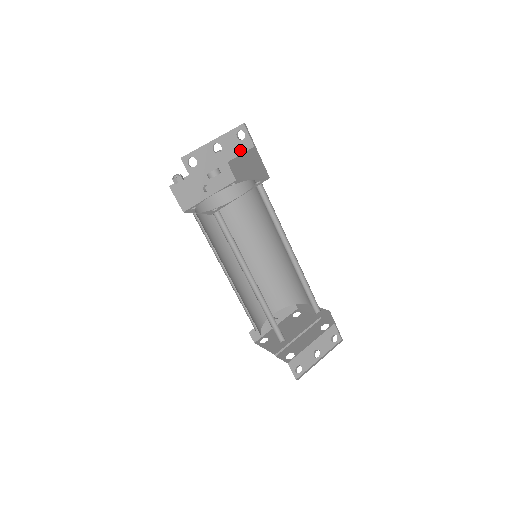
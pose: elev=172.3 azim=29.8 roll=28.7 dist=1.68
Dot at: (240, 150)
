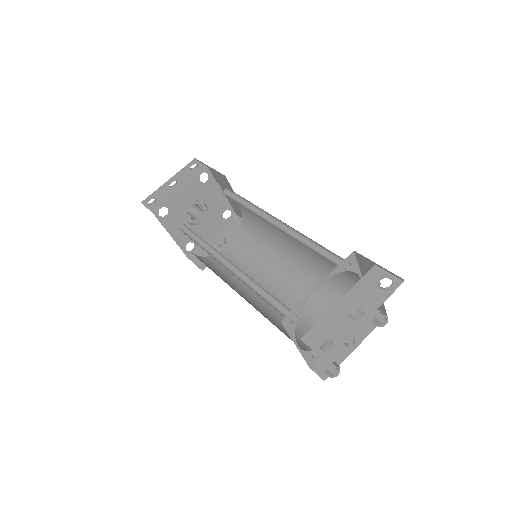
Dot at: (195, 175)
